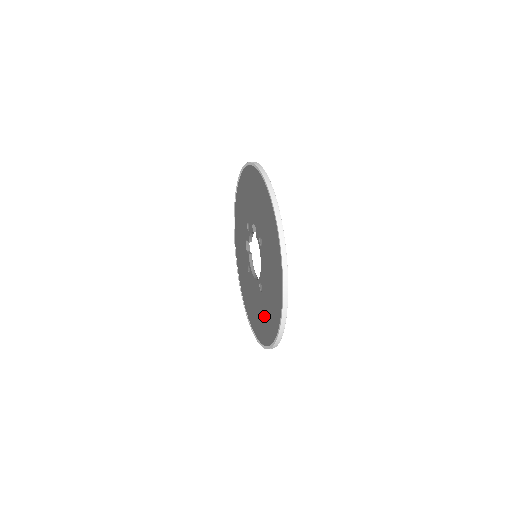
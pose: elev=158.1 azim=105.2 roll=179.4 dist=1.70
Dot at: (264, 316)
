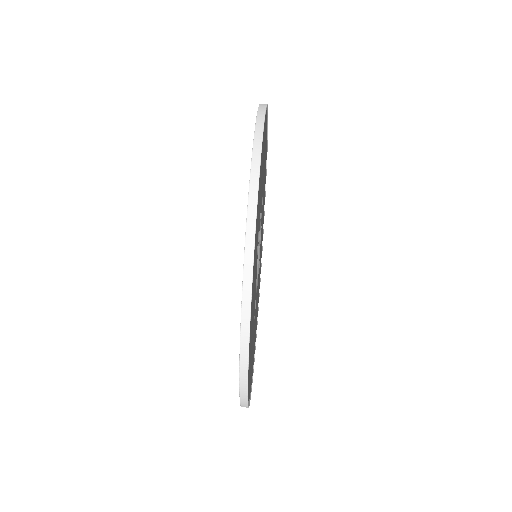
Dot at: occluded
